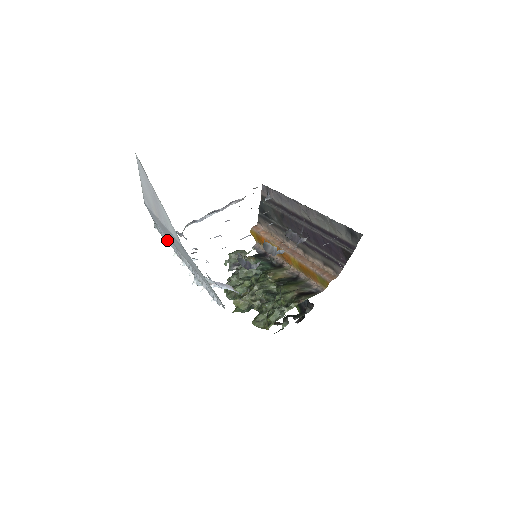
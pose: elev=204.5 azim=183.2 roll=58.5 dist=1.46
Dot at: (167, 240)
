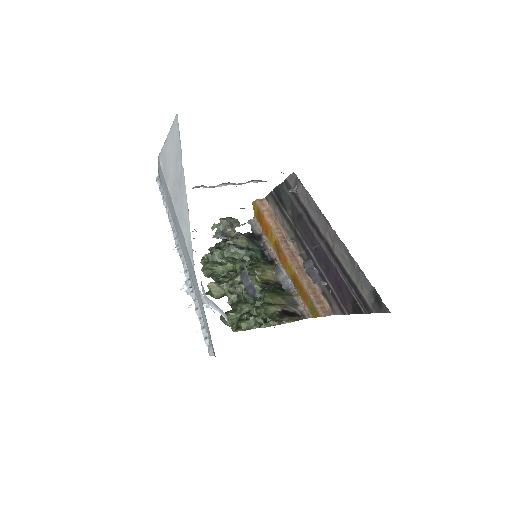
Dot at: (168, 212)
